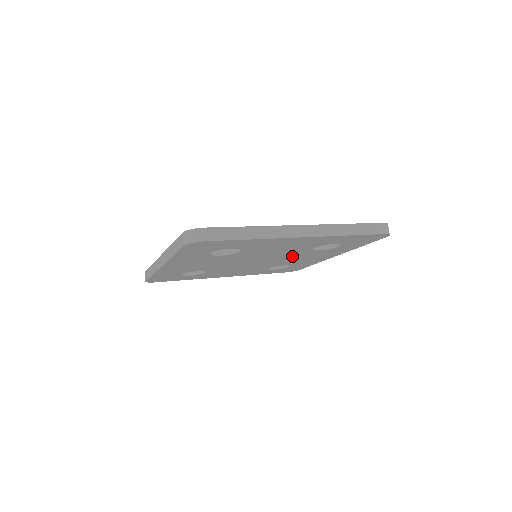
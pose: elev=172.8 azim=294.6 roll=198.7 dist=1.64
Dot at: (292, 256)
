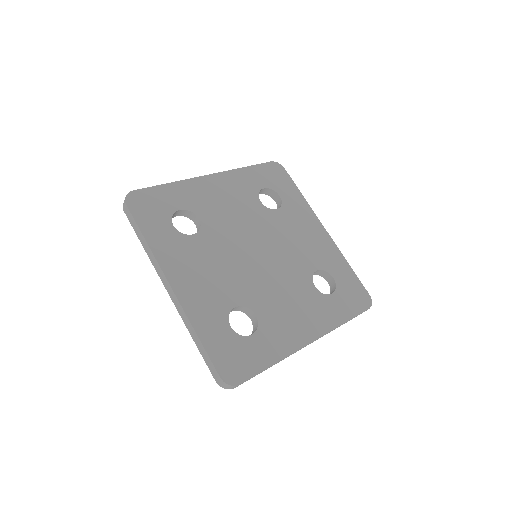
Dot at: occluded
